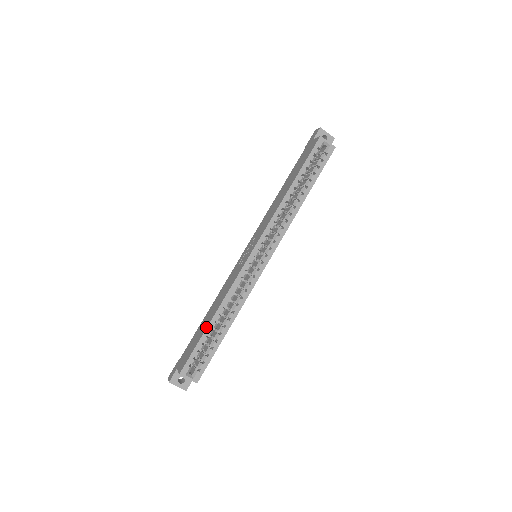
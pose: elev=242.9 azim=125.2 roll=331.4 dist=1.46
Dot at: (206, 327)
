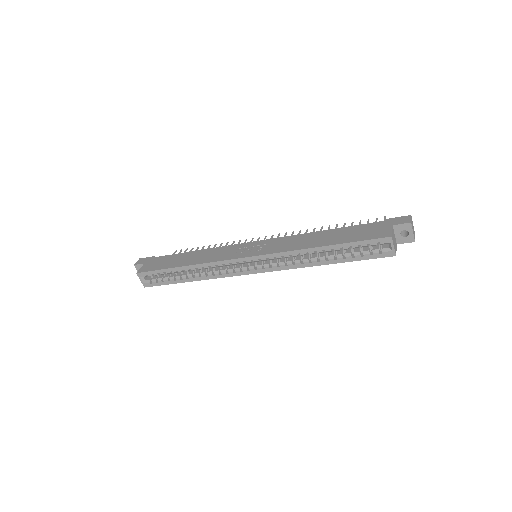
Dot at: (174, 266)
